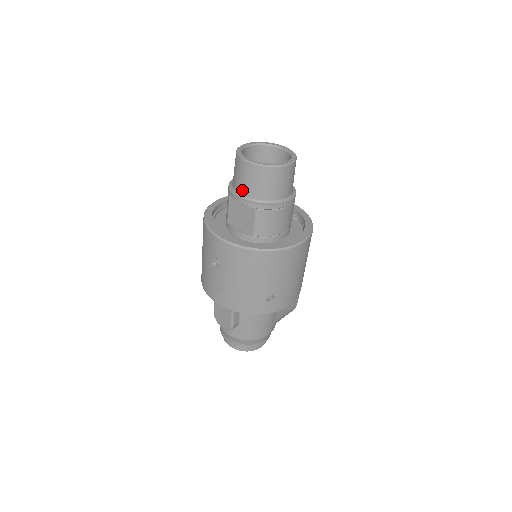
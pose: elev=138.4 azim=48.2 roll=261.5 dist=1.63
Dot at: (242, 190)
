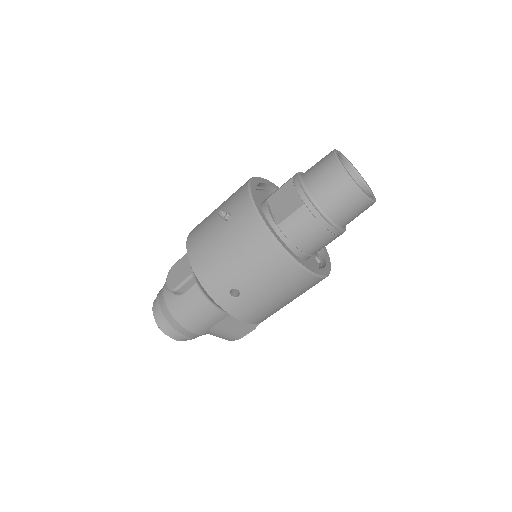
Dot at: (309, 180)
